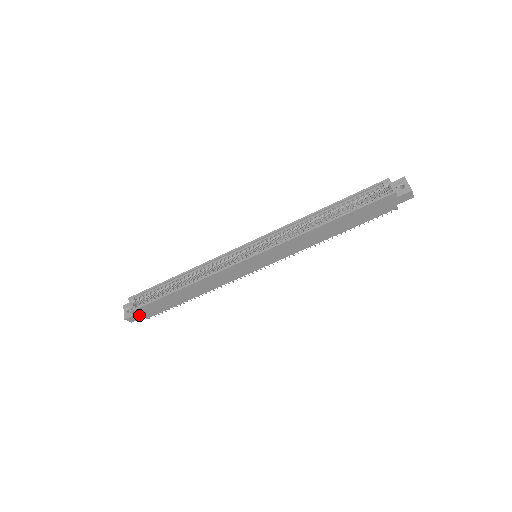
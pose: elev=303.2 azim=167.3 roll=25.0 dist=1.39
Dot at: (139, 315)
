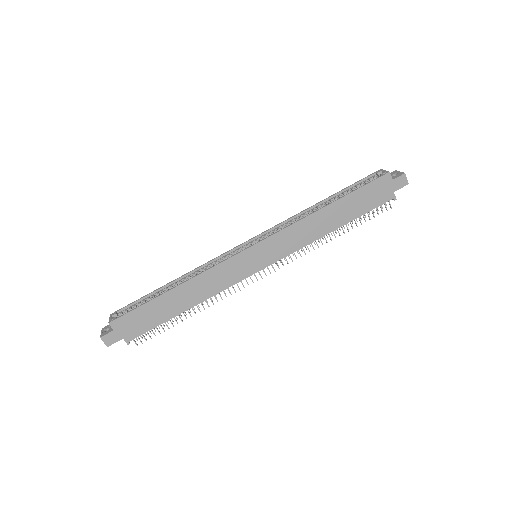
Dot at: (119, 333)
